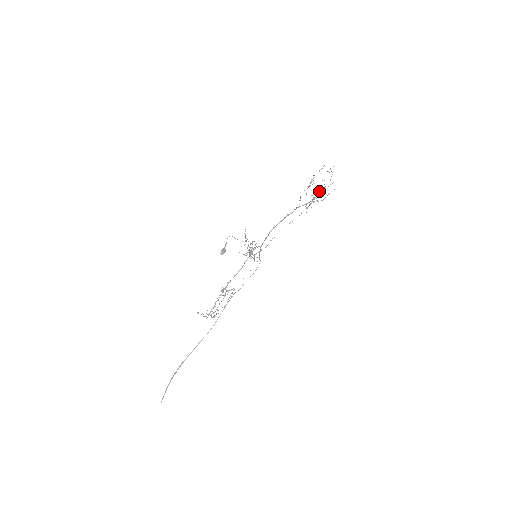
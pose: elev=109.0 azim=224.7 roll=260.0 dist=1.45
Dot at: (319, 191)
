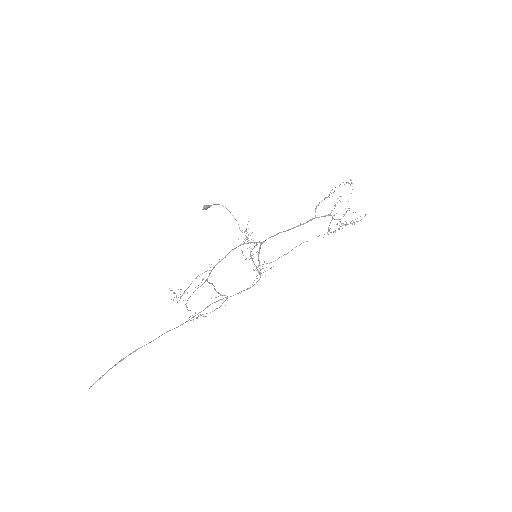
Dot at: (337, 202)
